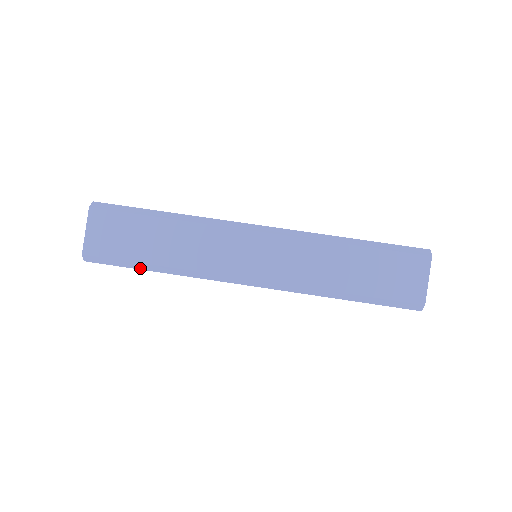
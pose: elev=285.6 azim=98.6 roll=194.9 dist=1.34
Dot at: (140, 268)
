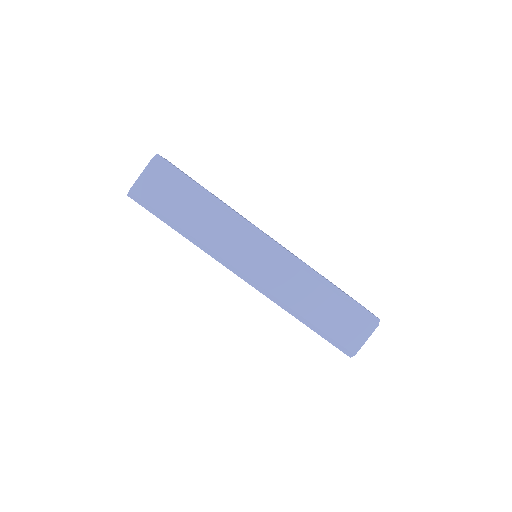
Dot at: (168, 224)
